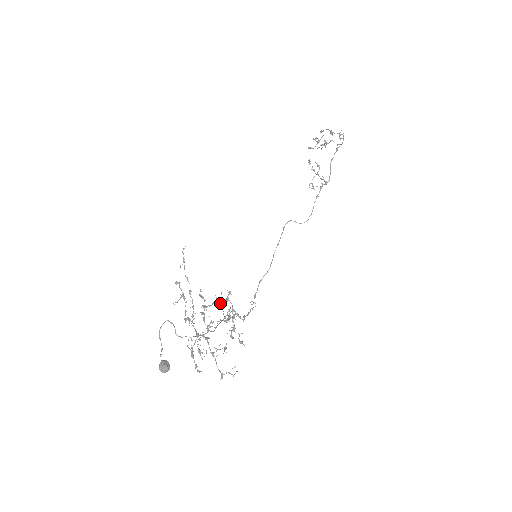
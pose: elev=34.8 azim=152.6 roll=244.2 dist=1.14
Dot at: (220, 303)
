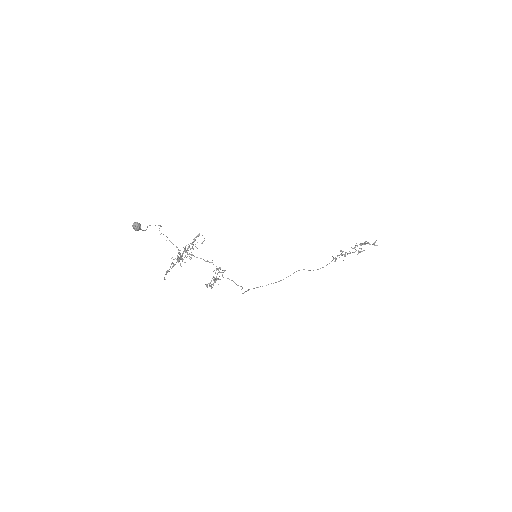
Dot at: (215, 279)
